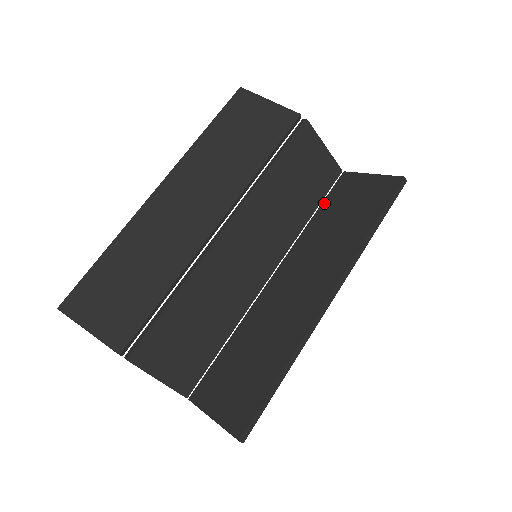
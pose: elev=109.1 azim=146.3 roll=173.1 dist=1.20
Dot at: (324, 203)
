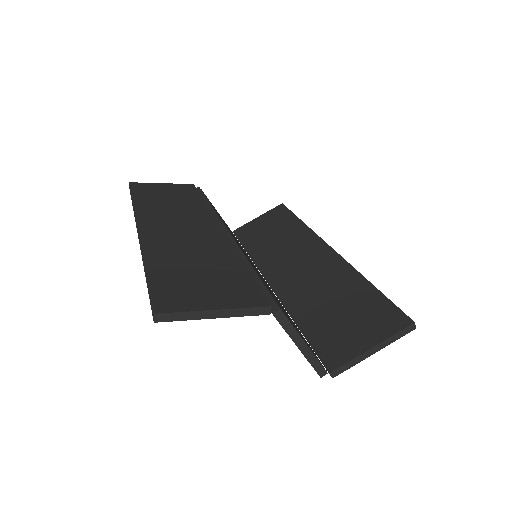
Dot at: (244, 244)
